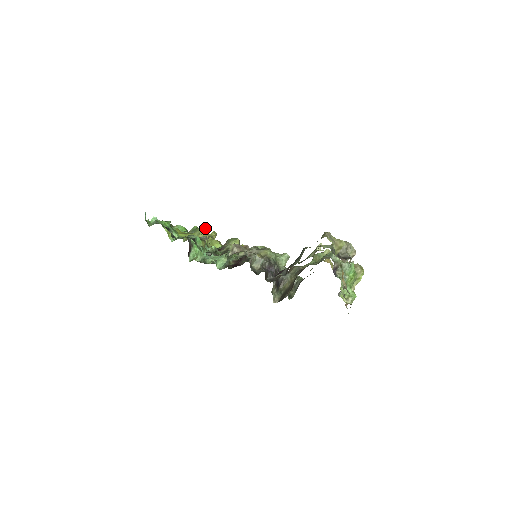
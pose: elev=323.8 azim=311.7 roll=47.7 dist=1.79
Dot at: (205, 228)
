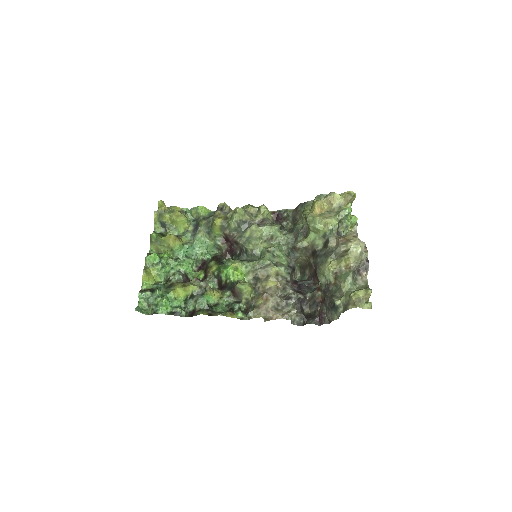
Dot at: (169, 237)
